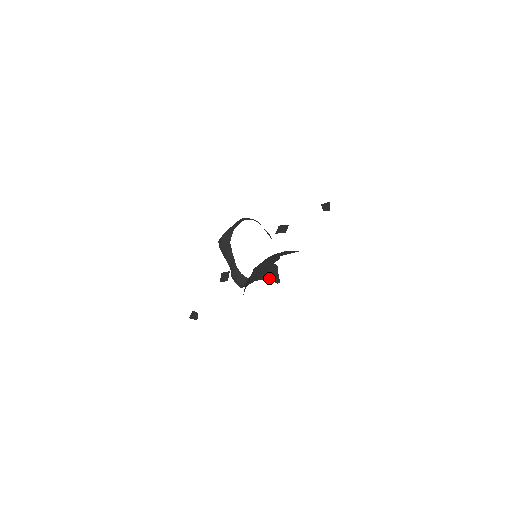
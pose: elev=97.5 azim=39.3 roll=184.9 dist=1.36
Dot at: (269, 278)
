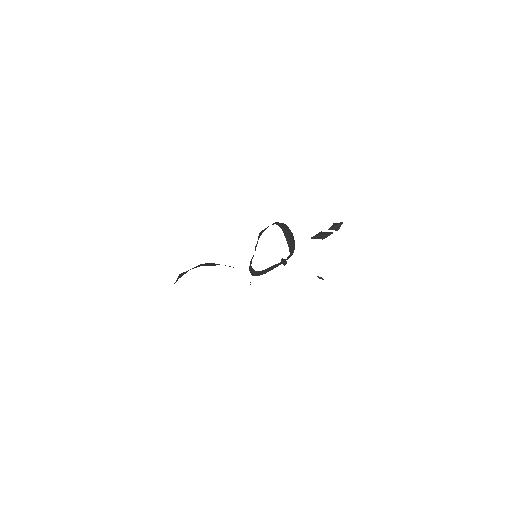
Dot at: (177, 279)
